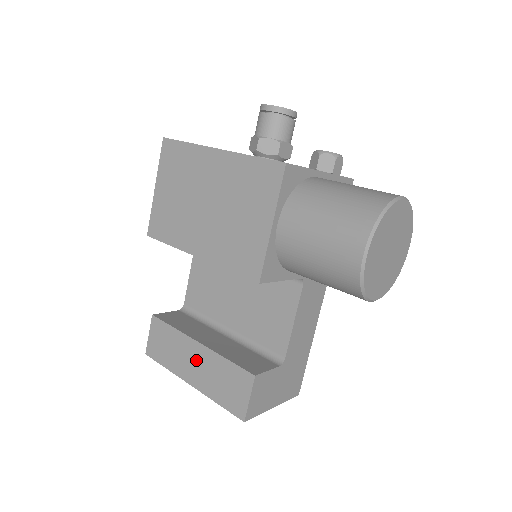
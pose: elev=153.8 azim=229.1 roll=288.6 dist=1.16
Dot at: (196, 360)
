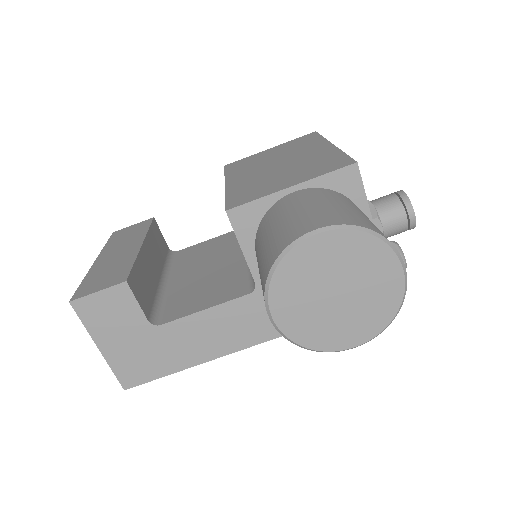
Dot at: (123, 251)
